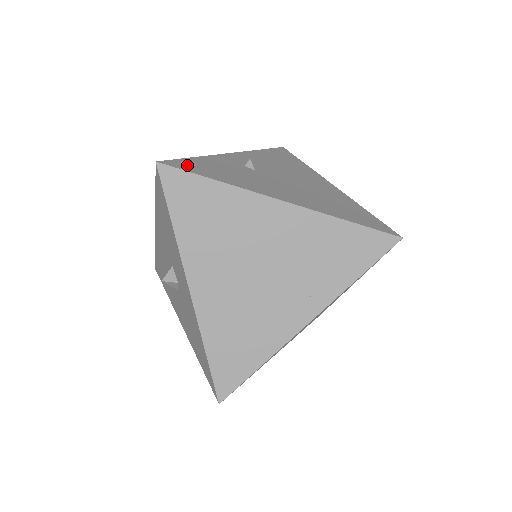
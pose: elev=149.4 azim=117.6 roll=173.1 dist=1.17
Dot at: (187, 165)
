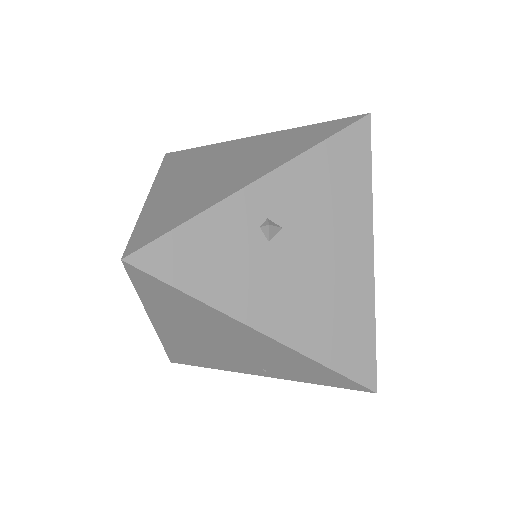
Dot at: (166, 258)
